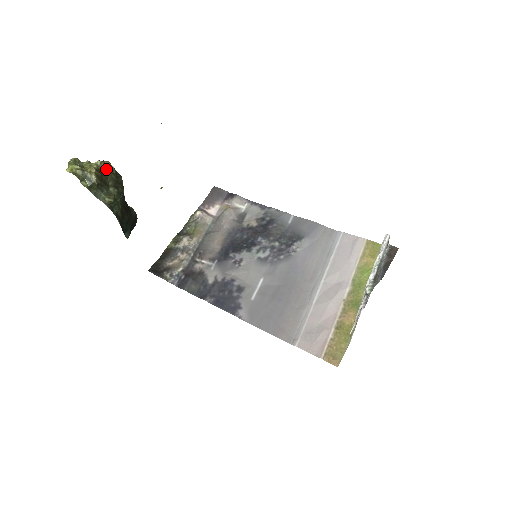
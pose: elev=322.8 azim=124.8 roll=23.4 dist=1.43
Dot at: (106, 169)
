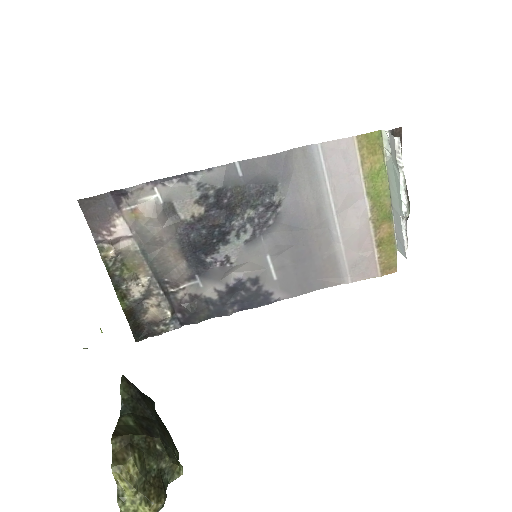
Dot at: (139, 475)
